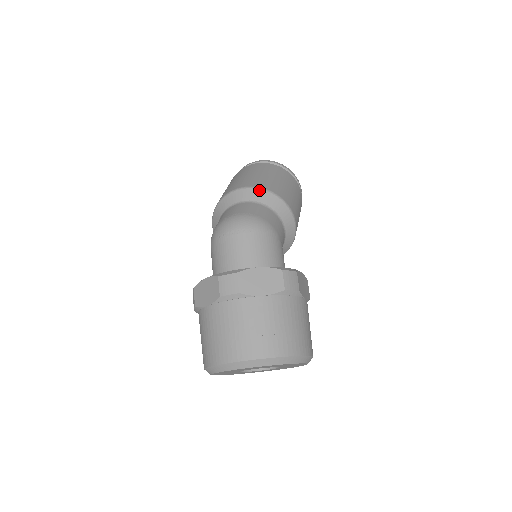
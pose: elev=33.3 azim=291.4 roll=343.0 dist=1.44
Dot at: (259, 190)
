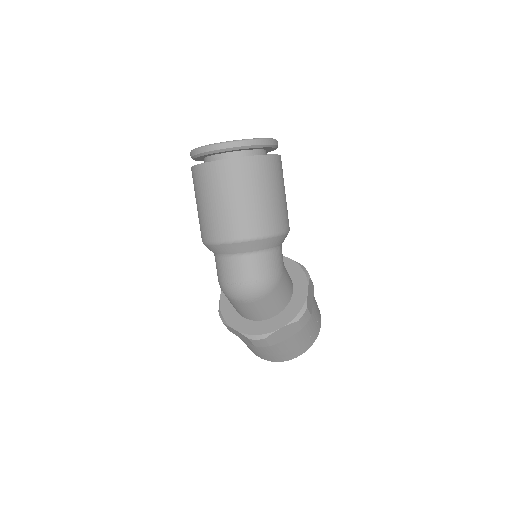
Dot at: (252, 242)
